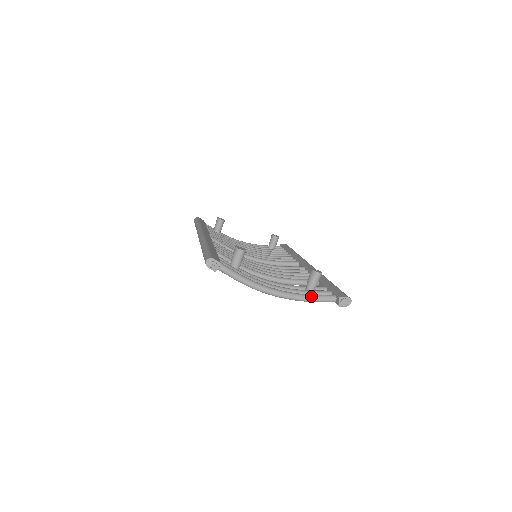
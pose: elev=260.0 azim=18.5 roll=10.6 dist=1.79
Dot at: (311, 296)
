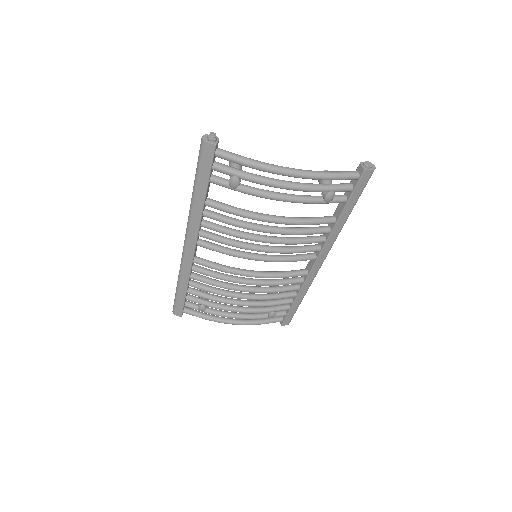
Dot at: (330, 171)
